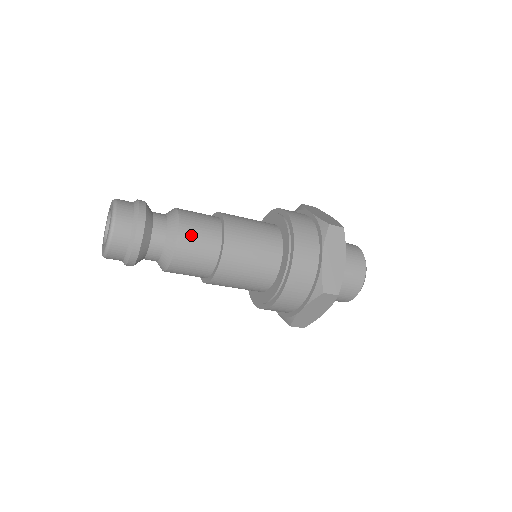
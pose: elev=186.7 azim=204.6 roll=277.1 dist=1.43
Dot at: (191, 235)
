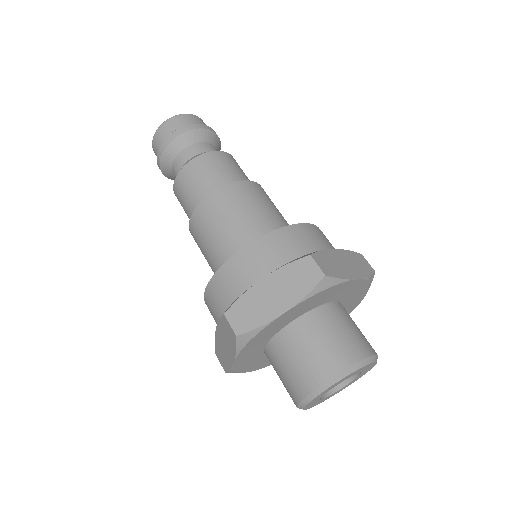
Dot at: (232, 161)
